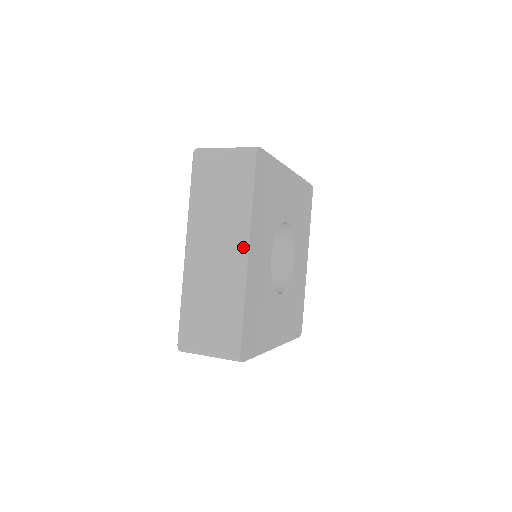
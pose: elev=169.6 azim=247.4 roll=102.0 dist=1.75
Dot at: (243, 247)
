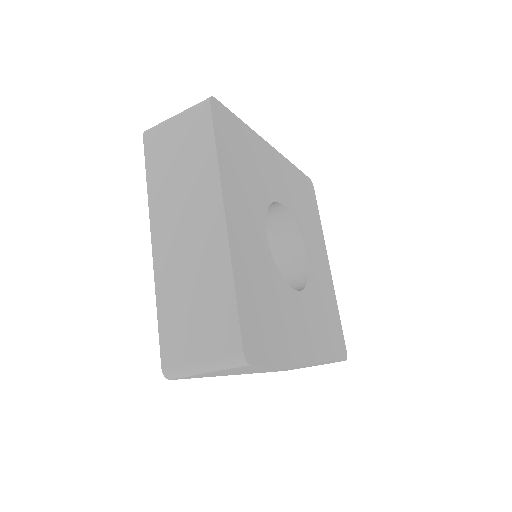
Dot at: (217, 210)
